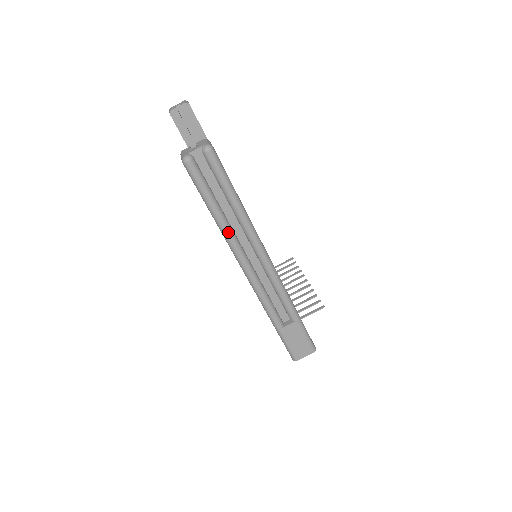
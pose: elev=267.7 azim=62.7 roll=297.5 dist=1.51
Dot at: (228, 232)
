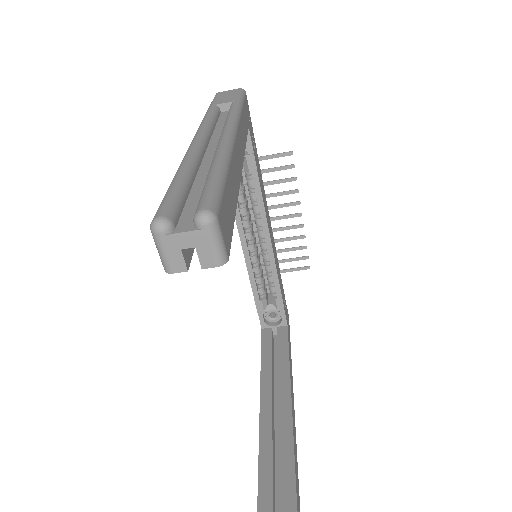
Dot at: occluded
